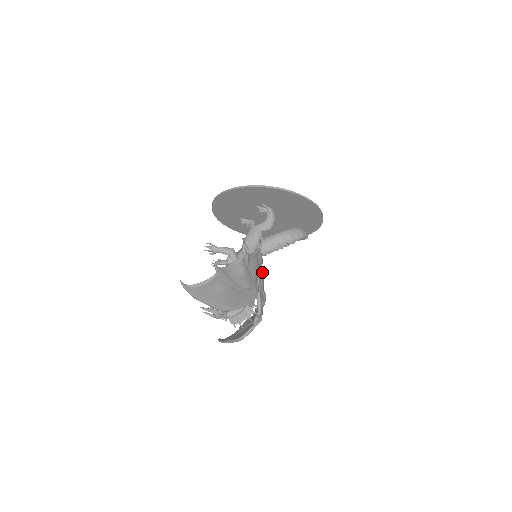
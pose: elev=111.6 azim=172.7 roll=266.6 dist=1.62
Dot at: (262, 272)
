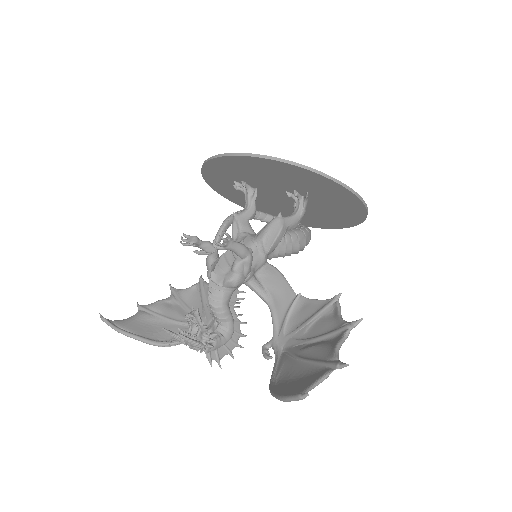
Dot at: occluded
